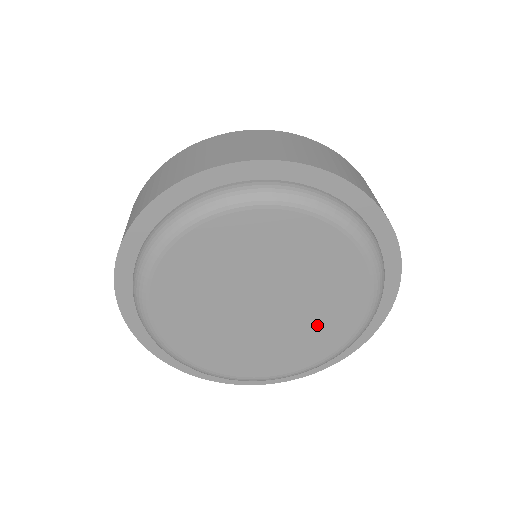
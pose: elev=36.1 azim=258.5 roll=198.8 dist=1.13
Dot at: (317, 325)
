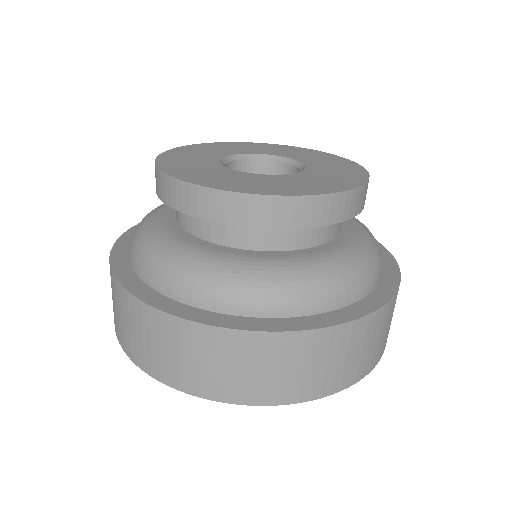
Dot at: occluded
